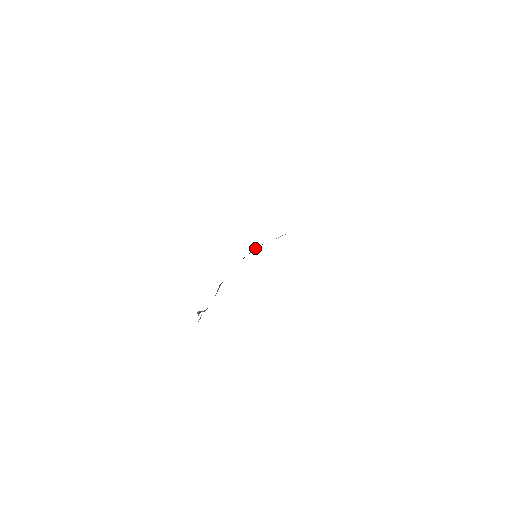
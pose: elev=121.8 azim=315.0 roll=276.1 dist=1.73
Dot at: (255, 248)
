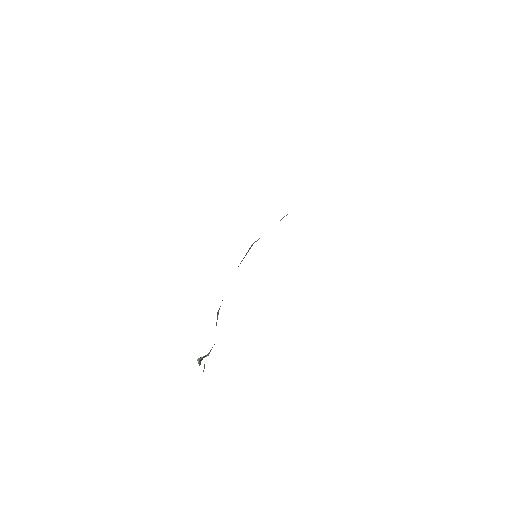
Dot at: (251, 245)
